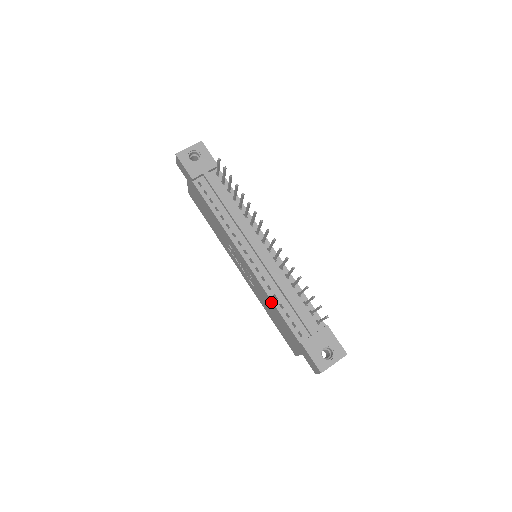
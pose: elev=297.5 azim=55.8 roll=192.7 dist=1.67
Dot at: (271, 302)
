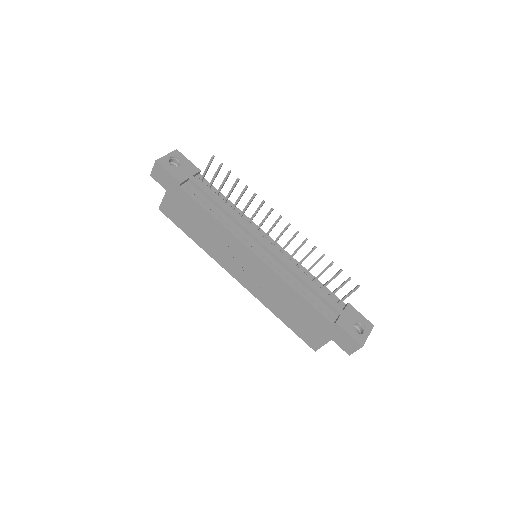
Dot at: (292, 292)
